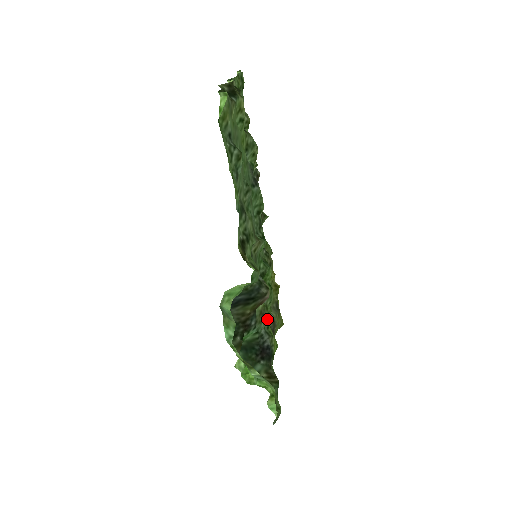
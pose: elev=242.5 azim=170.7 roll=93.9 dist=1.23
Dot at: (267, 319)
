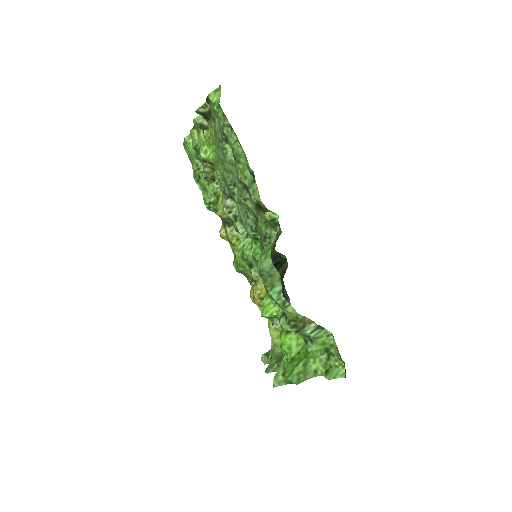
Dot at: occluded
